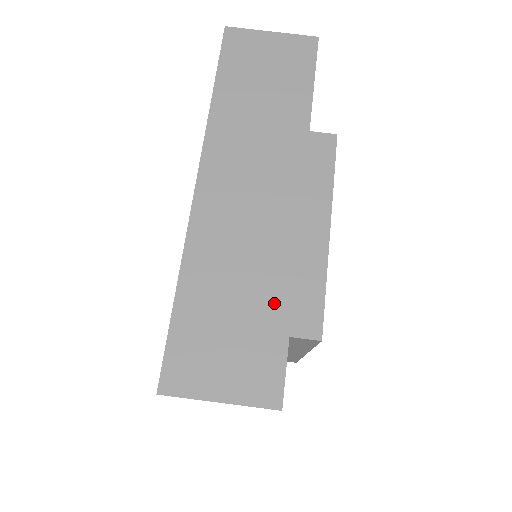
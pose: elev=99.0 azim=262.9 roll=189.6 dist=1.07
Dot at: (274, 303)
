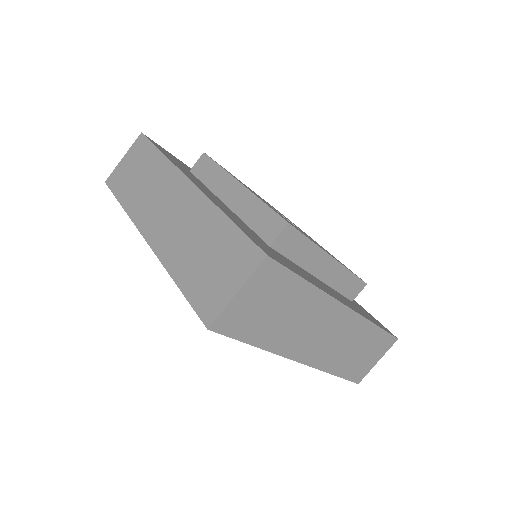
Dot at: (219, 227)
